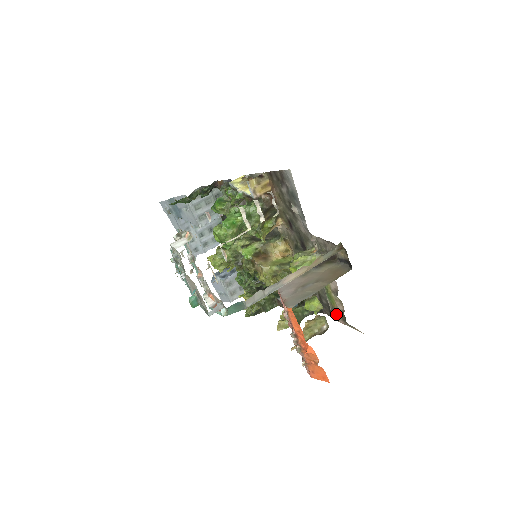
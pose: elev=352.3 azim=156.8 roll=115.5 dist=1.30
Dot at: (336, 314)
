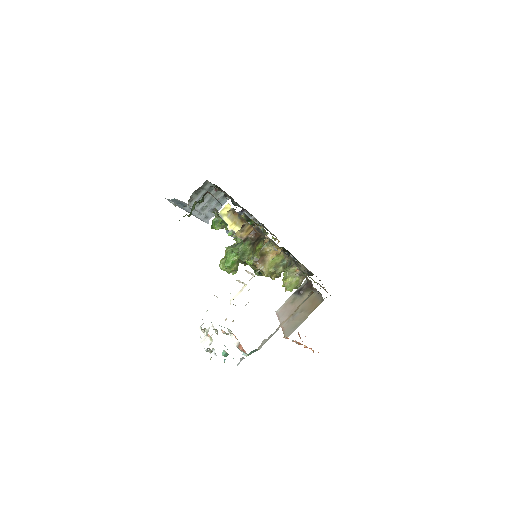
Dot at: occluded
